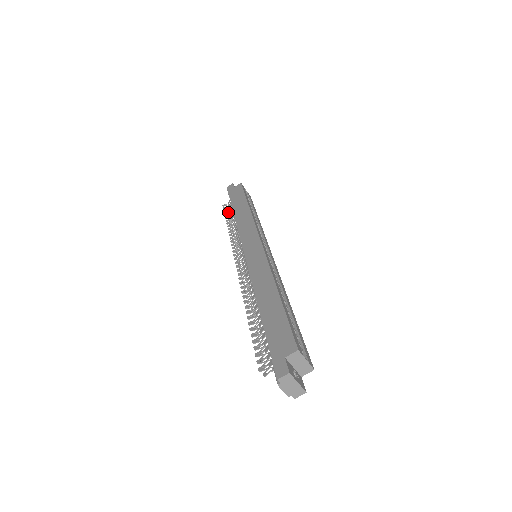
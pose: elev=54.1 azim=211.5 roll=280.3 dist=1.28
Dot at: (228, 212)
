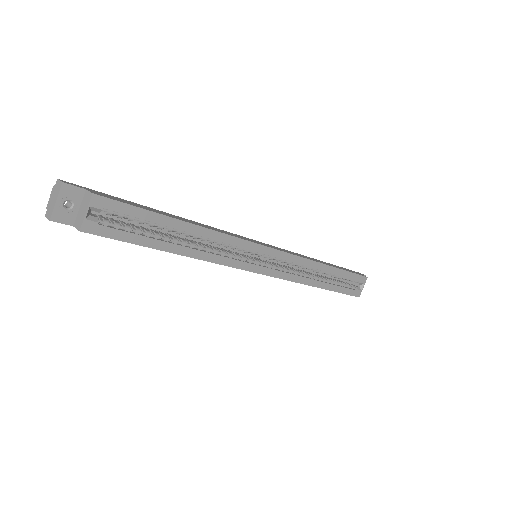
Dot at: occluded
